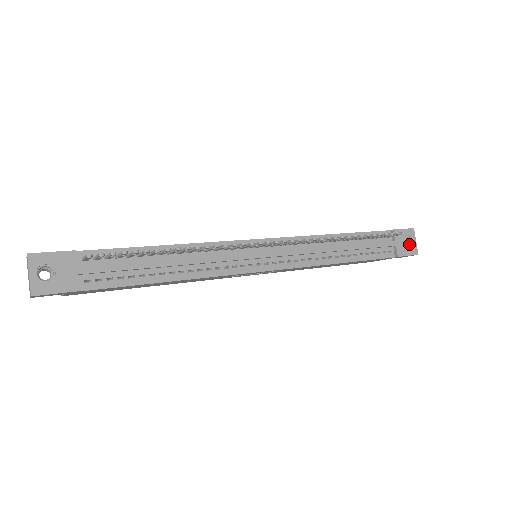
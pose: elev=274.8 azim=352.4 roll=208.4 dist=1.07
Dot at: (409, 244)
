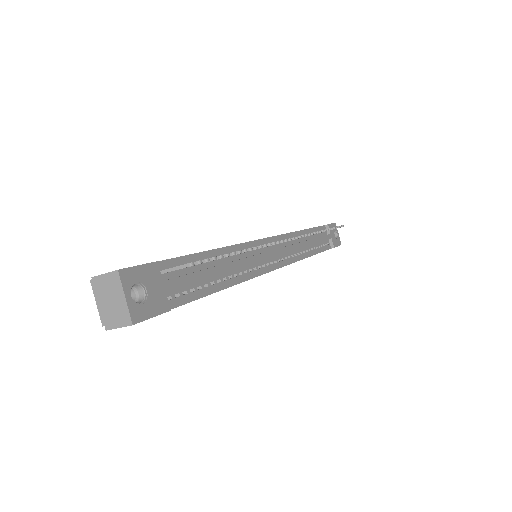
Dot at: occluded
